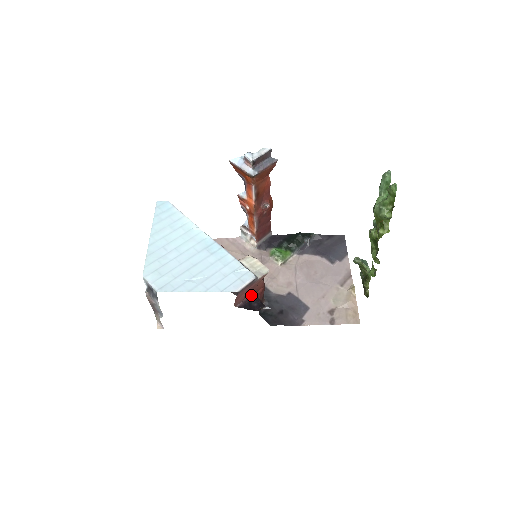
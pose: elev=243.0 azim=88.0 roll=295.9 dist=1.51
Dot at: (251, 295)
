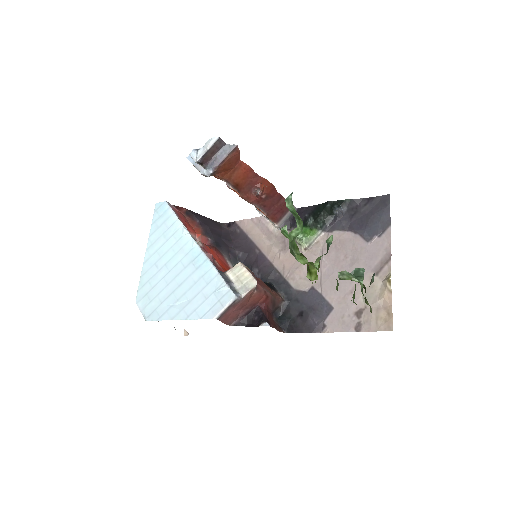
Dot at: (248, 308)
